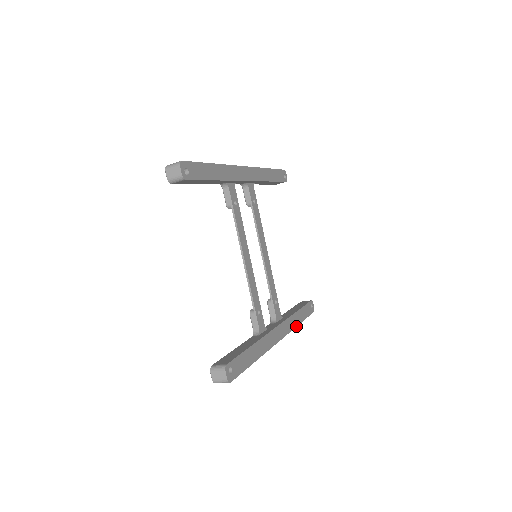
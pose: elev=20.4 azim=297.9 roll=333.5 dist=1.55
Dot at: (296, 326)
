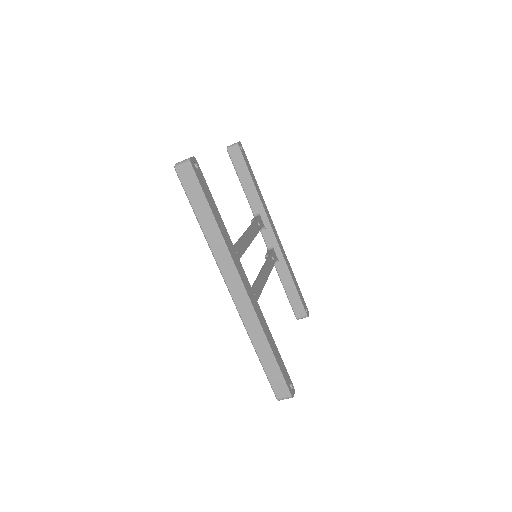
Dot at: (265, 333)
